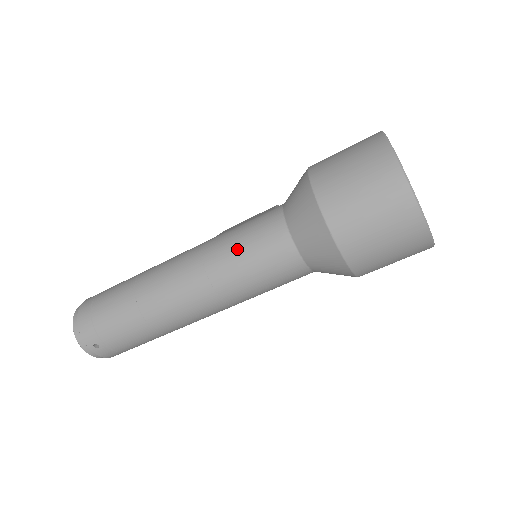
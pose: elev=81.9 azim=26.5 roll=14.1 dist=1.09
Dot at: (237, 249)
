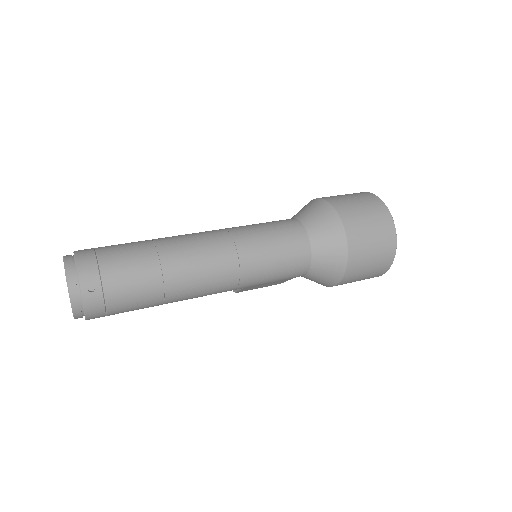
Dot at: (263, 232)
